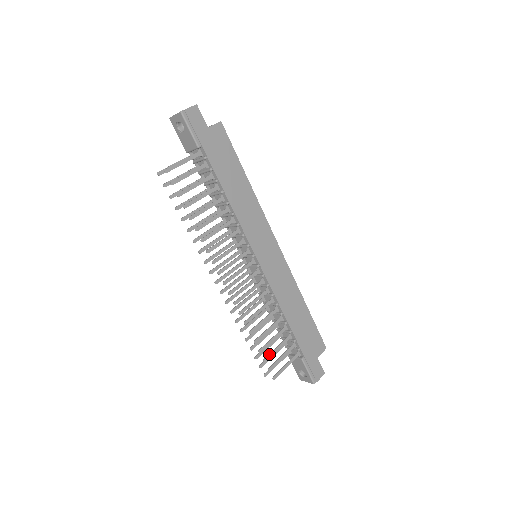
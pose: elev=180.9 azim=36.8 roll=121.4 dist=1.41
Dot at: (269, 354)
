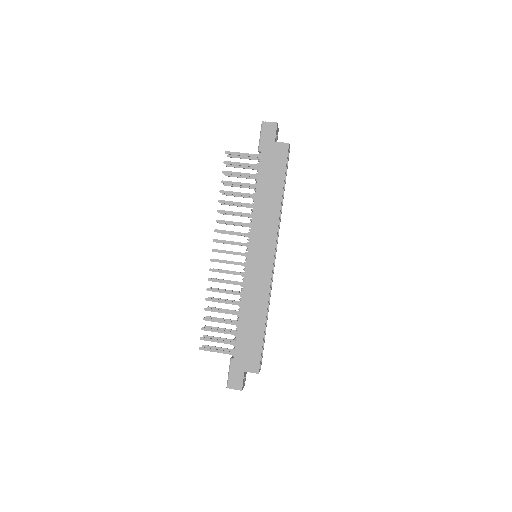
Dot at: (209, 328)
